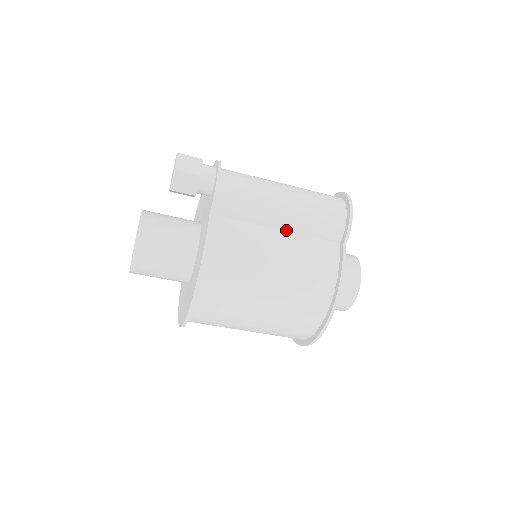
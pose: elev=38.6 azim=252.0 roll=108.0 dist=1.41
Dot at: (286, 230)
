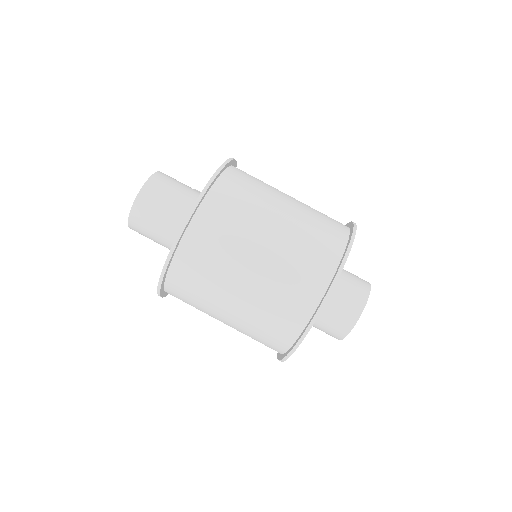
Dot at: occluded
